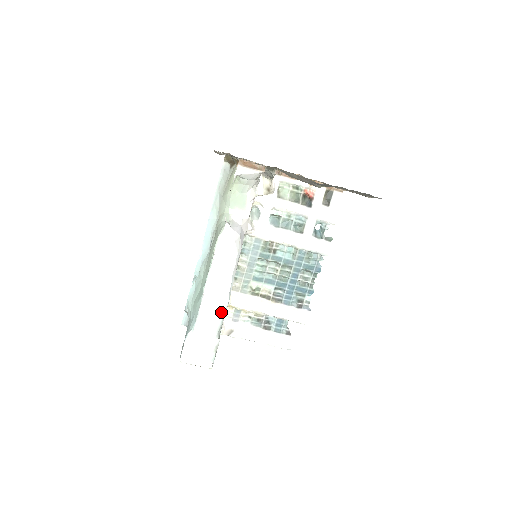
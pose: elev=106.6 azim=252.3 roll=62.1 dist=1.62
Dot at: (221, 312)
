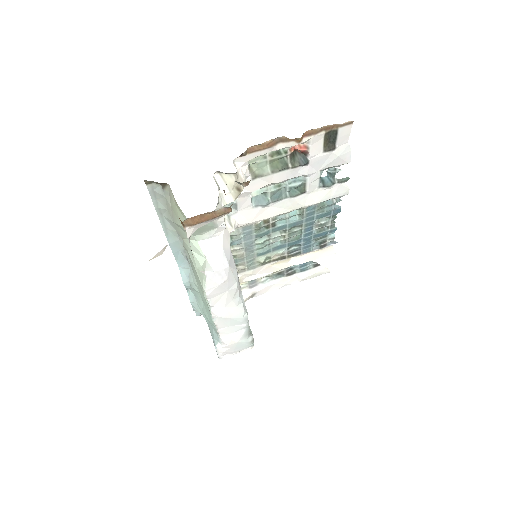
Dot at: (244, 325)
